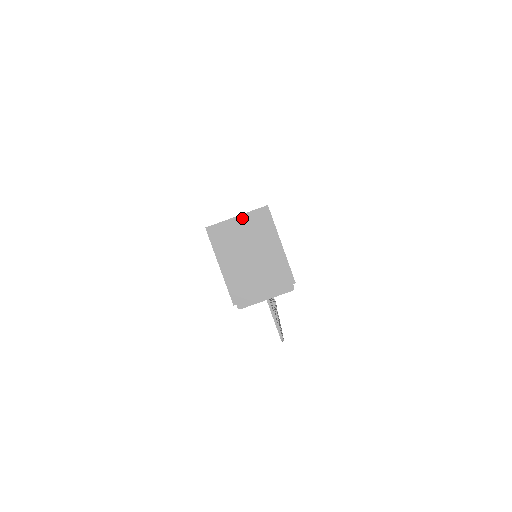
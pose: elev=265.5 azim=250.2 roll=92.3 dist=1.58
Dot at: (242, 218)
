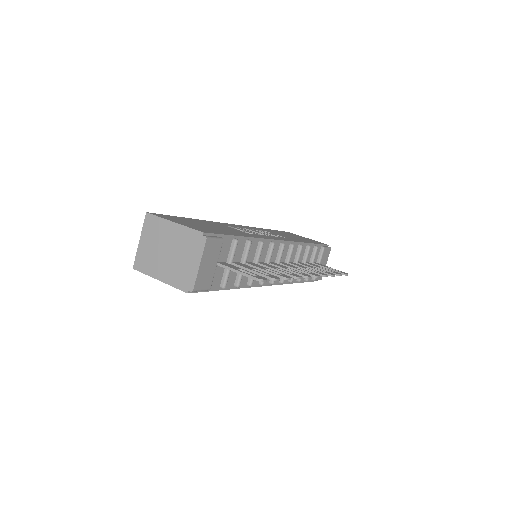
Dot at: (142, 238)
